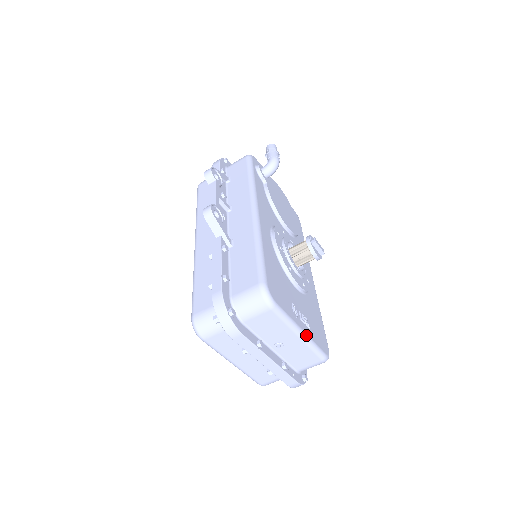
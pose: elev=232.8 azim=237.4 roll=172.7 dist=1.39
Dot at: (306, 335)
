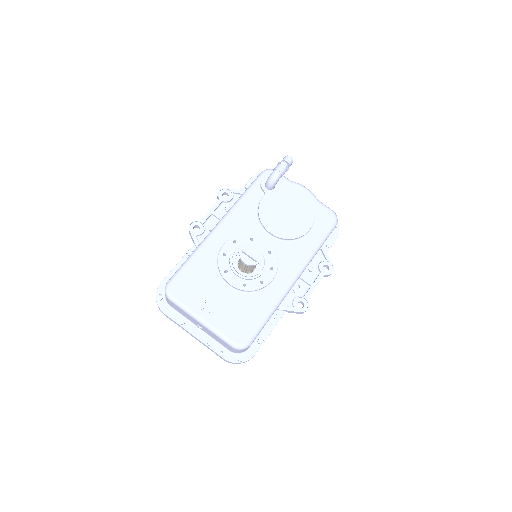
Dot at: (208, 324)
